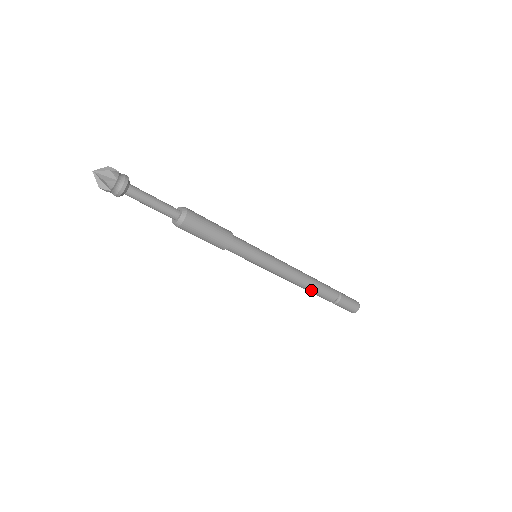
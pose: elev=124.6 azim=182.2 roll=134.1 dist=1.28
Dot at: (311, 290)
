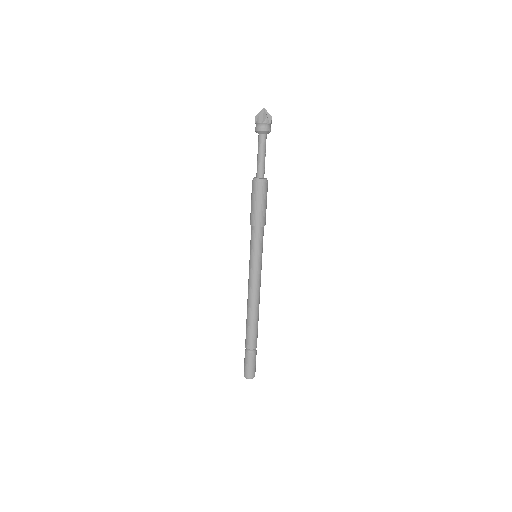
Dot at: (257, 320)
